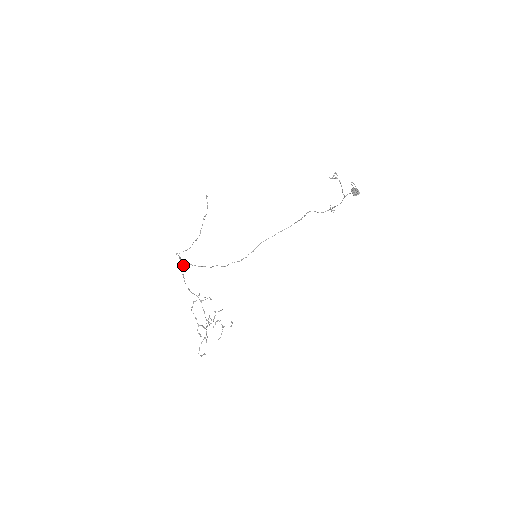
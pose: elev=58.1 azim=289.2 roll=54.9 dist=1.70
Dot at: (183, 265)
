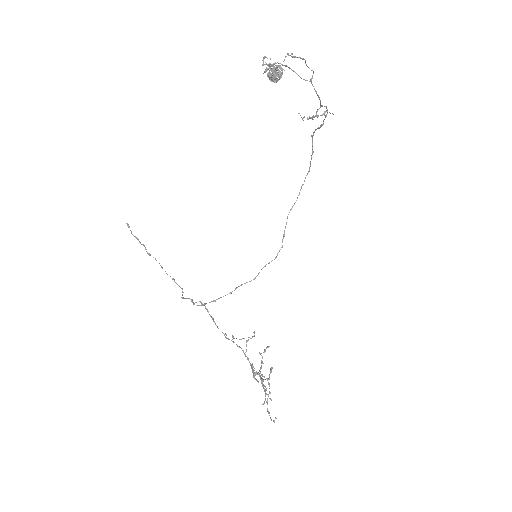
Dot at: (204, 305)
